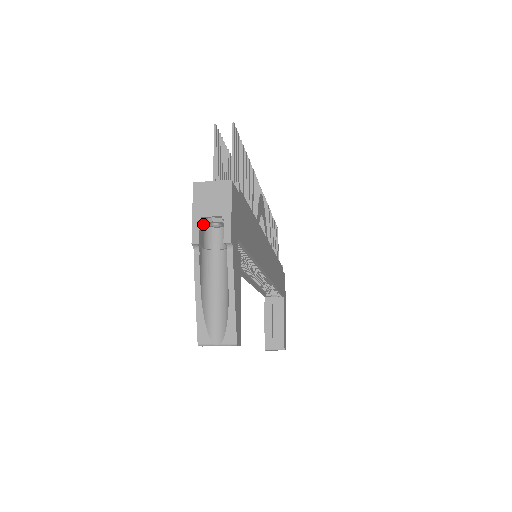
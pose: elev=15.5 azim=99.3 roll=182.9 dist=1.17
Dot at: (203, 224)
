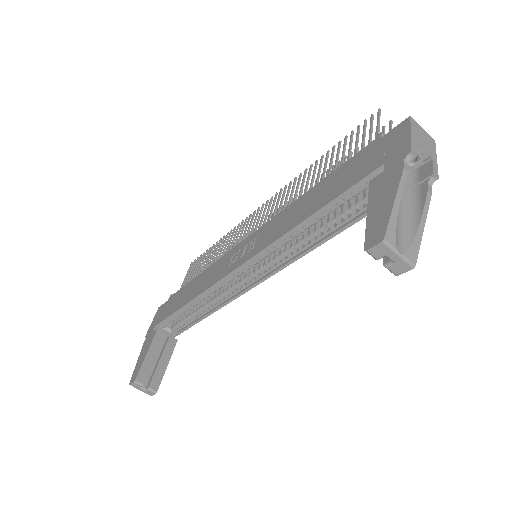
Dot at: occluded
